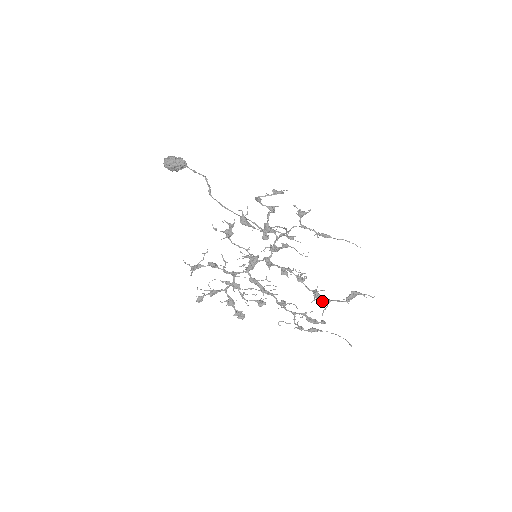
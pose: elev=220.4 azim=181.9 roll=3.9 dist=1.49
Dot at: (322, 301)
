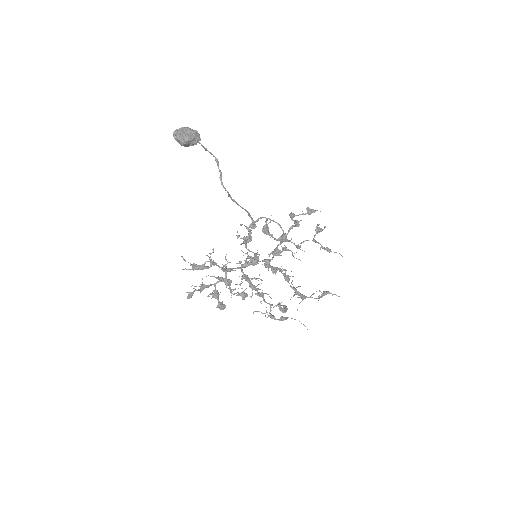
Dot at: (299, 297)
